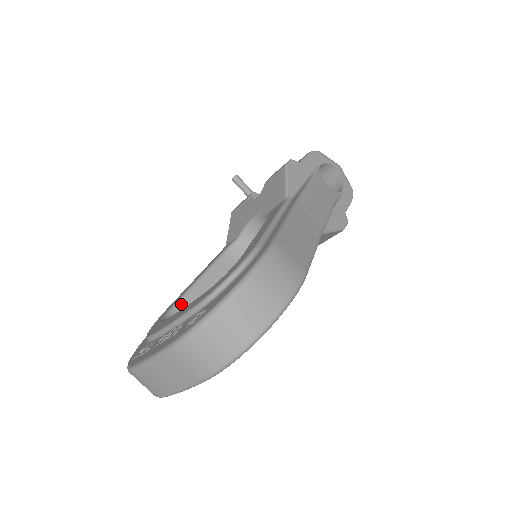
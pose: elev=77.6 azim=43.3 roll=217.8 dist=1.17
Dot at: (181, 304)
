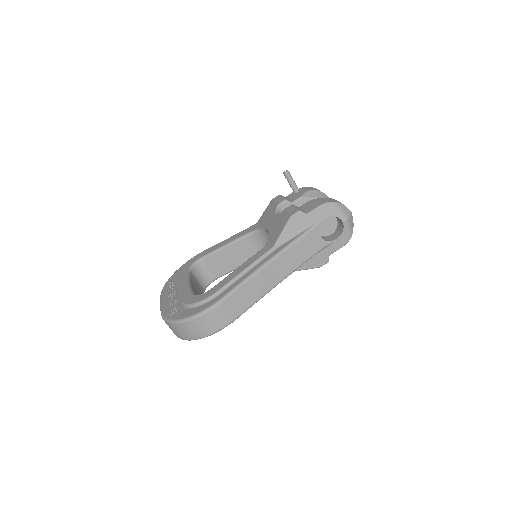
Dot at: (208, 257)
